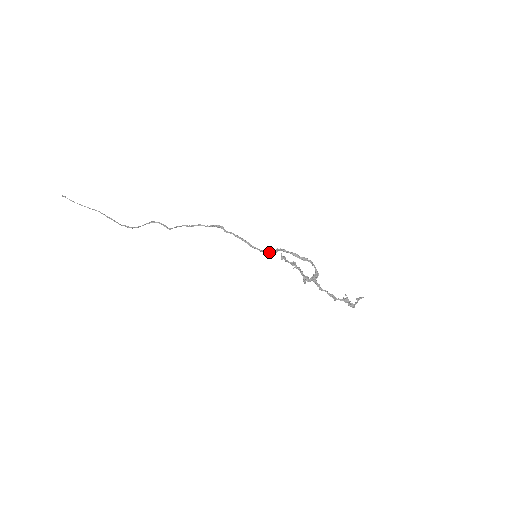
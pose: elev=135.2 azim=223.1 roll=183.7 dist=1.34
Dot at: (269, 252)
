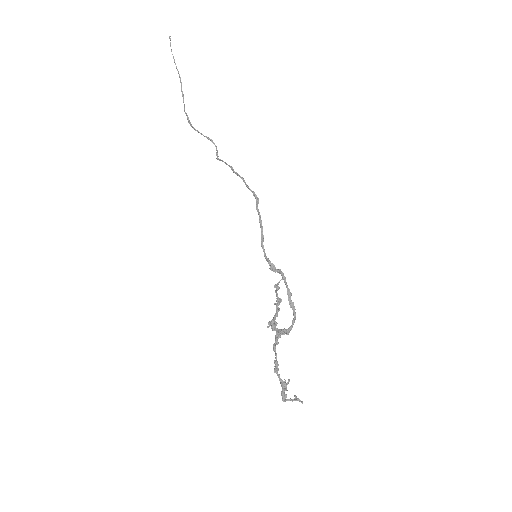
Dot at: (270, 265)
